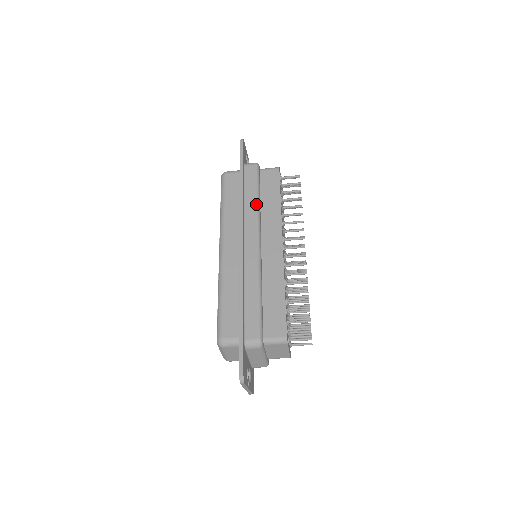
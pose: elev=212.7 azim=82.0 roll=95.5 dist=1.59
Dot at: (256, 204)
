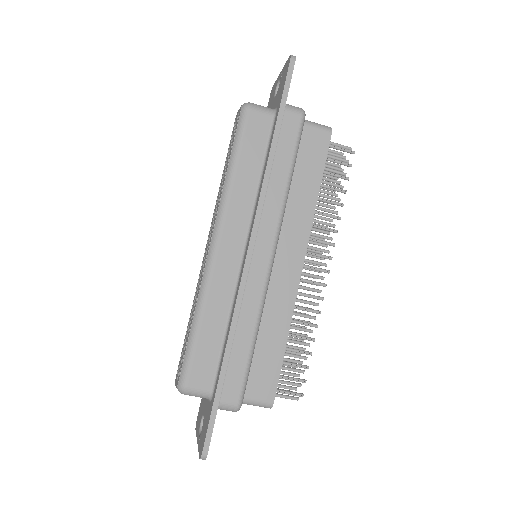
Dot at: (285, 189)
